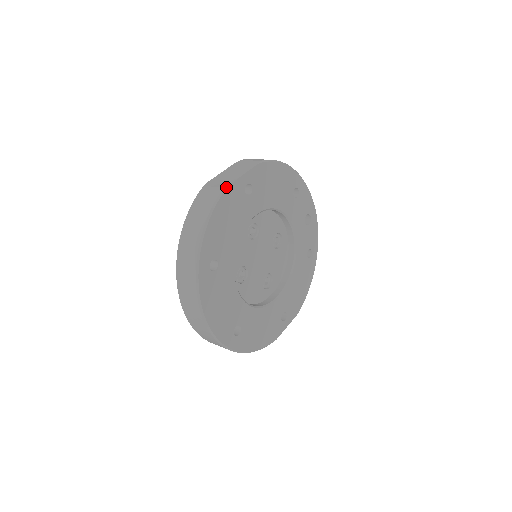
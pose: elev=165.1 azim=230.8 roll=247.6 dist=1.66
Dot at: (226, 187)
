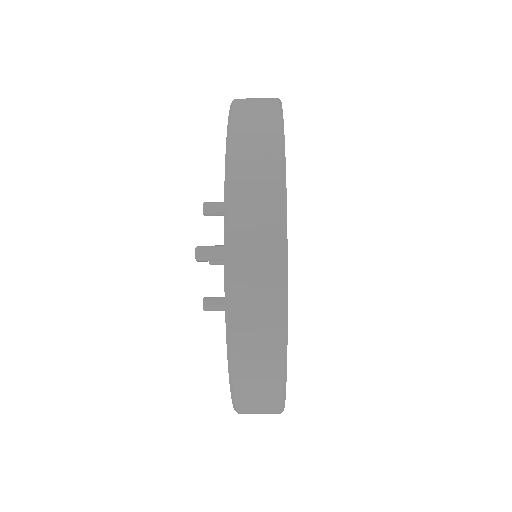
Dot at: occluded
